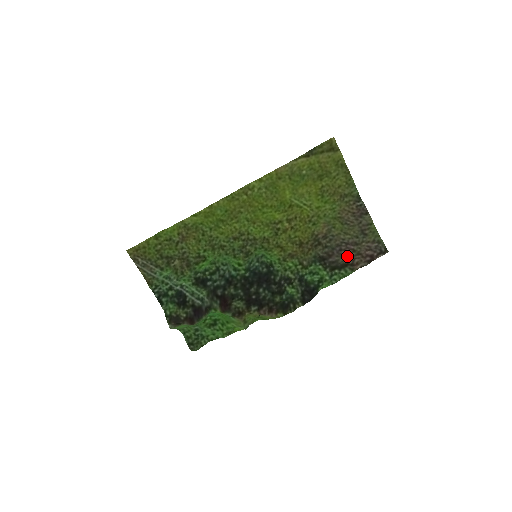
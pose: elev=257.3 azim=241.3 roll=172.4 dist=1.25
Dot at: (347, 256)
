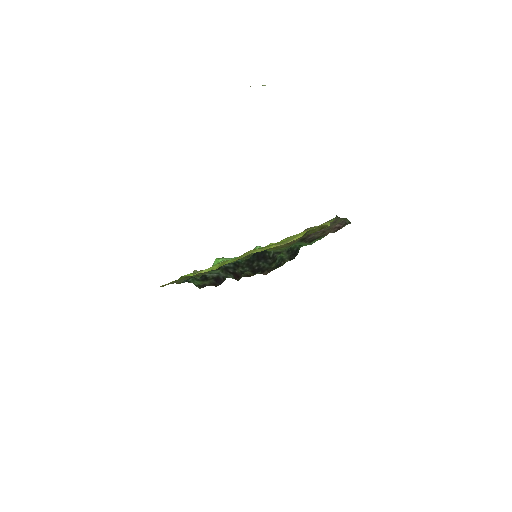
Dot at: (321, 233)
